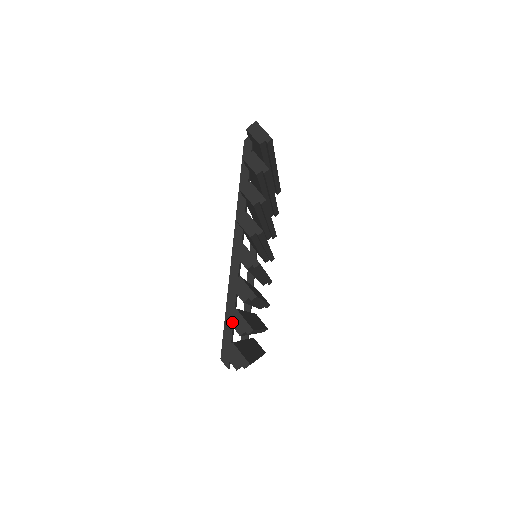
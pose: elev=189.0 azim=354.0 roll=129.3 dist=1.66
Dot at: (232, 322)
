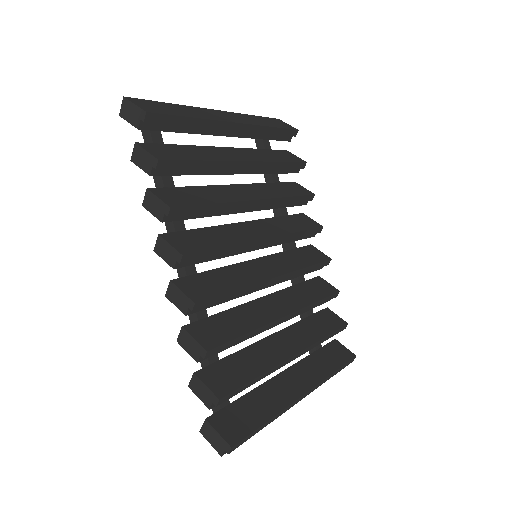
Dot at: (195, 391)
